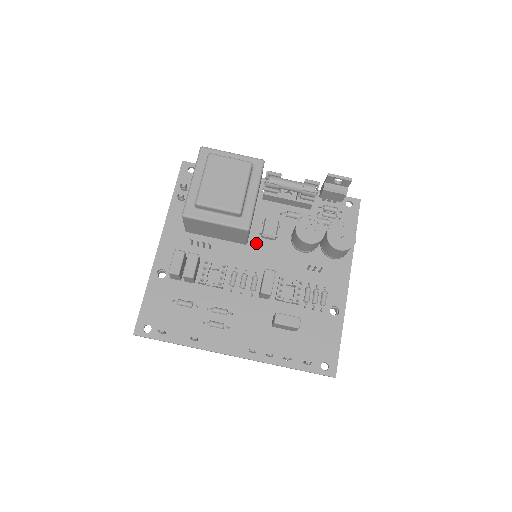
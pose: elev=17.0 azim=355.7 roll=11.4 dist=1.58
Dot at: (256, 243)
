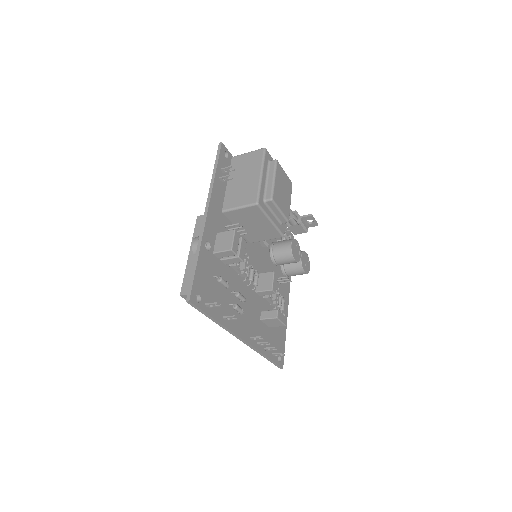
Dot at: (255, 245)
